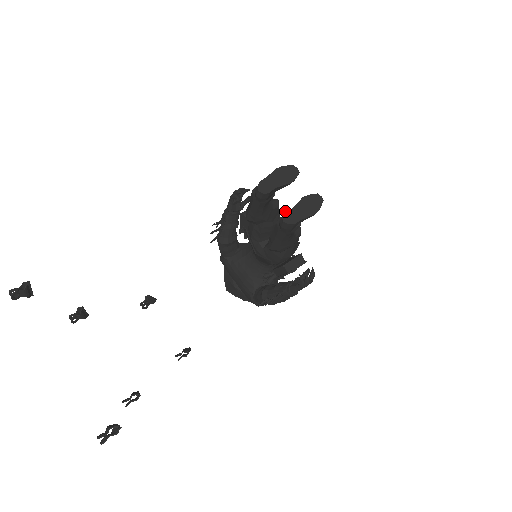
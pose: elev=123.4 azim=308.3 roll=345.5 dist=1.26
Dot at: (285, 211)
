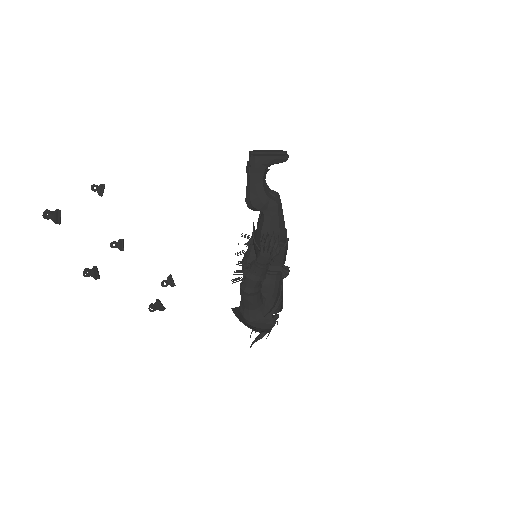
Dot at: (256, 154)
